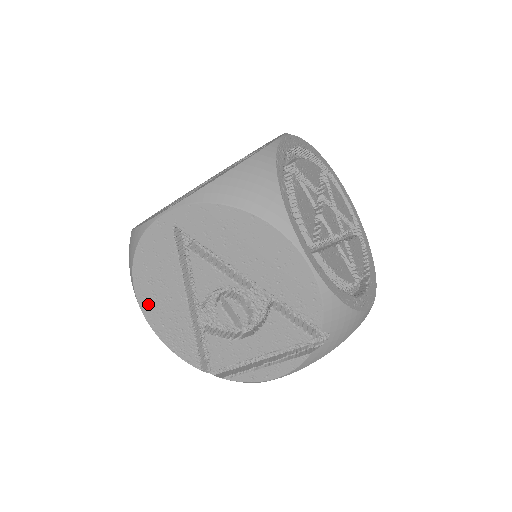
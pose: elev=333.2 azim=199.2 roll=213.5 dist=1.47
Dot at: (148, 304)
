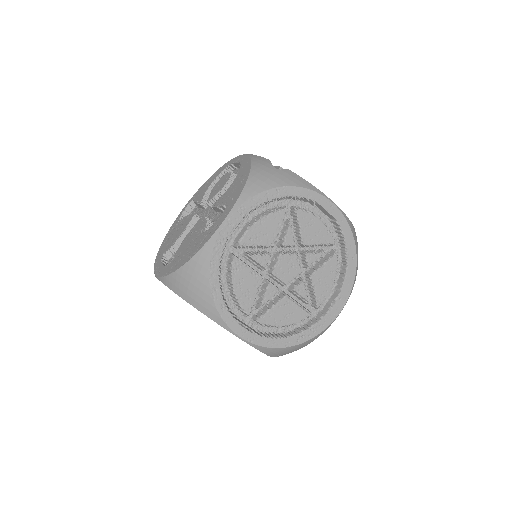
Dot at: occluded
